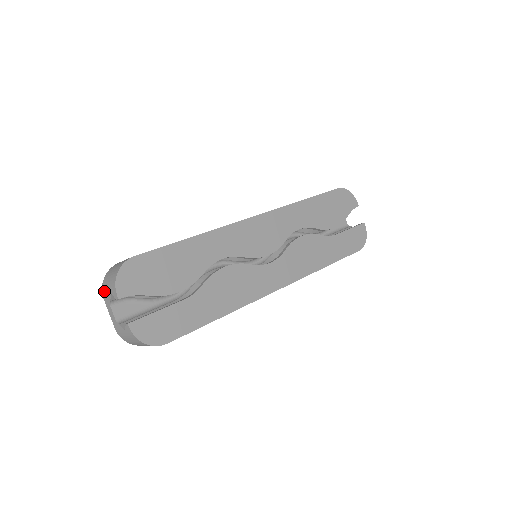
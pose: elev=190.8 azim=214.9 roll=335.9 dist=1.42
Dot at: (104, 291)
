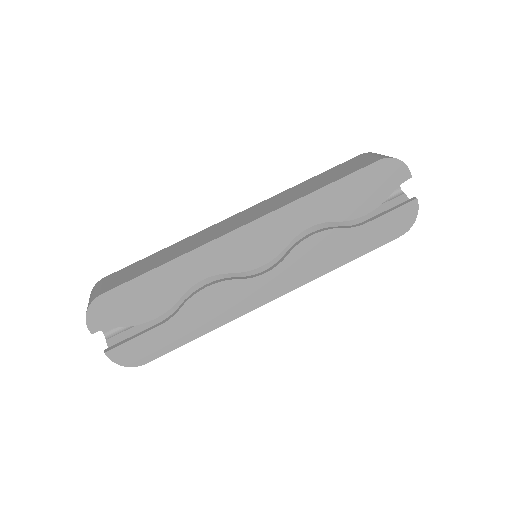
Dot at: occluded
